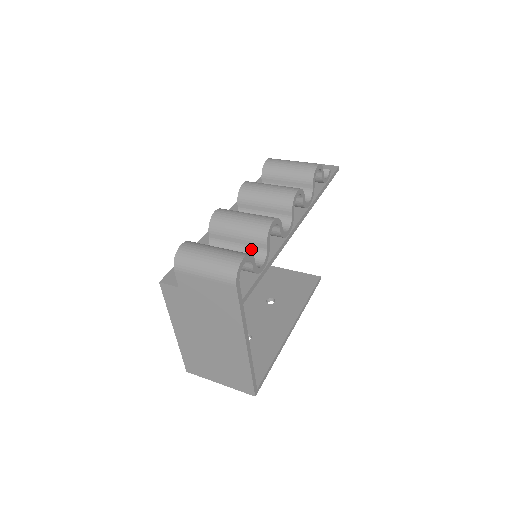
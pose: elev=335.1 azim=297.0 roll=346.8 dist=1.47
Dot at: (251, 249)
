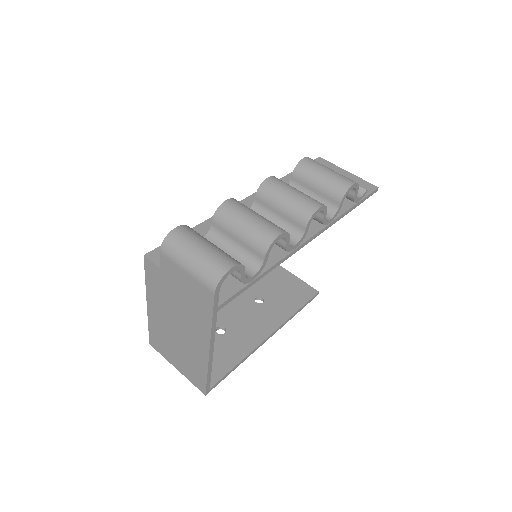
Dot at: (248, 254)
